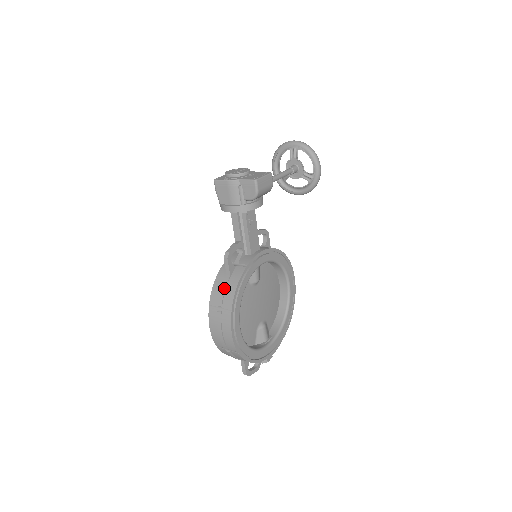
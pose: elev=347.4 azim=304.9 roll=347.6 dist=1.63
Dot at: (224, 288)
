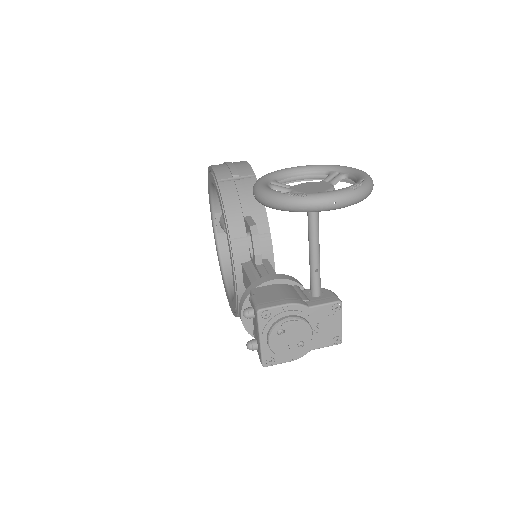
Dot at: occluded
